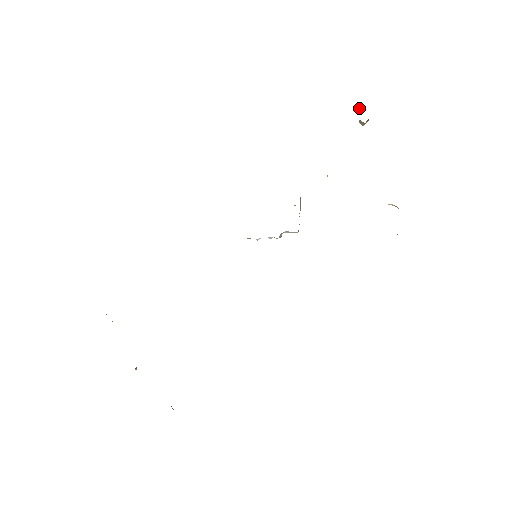
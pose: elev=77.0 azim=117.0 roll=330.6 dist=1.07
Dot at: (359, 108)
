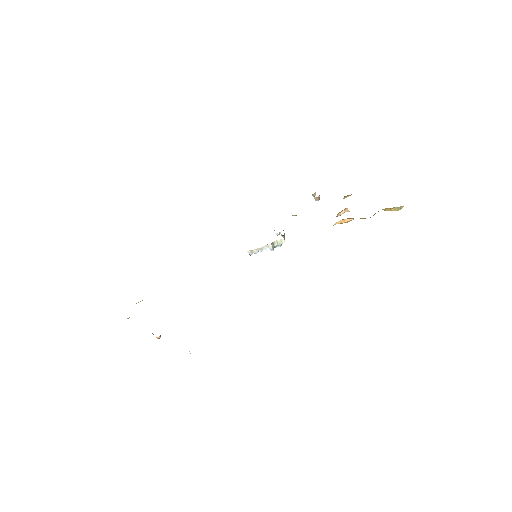
Dot at: (313, 194)
